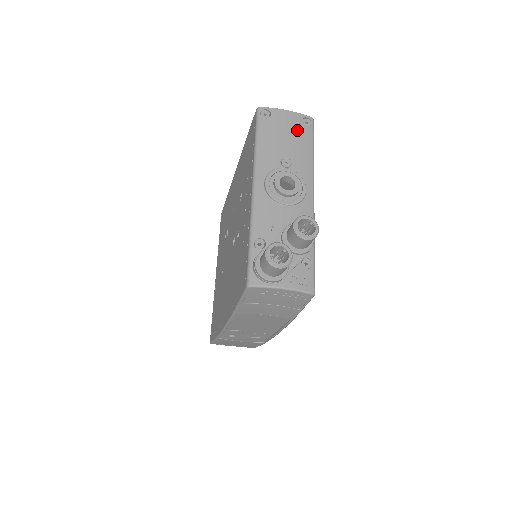
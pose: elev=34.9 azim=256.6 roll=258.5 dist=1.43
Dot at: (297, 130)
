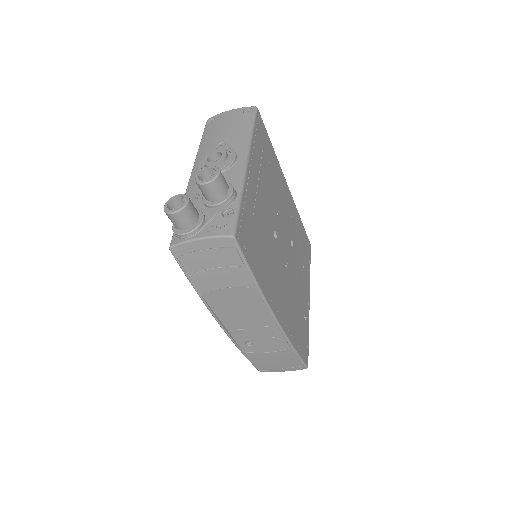
Dot at: (236, 120)
